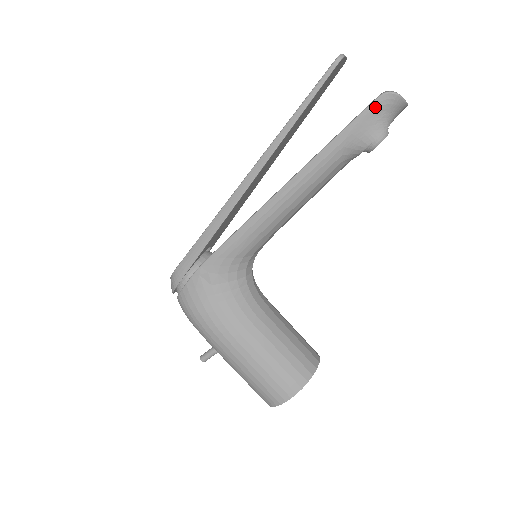
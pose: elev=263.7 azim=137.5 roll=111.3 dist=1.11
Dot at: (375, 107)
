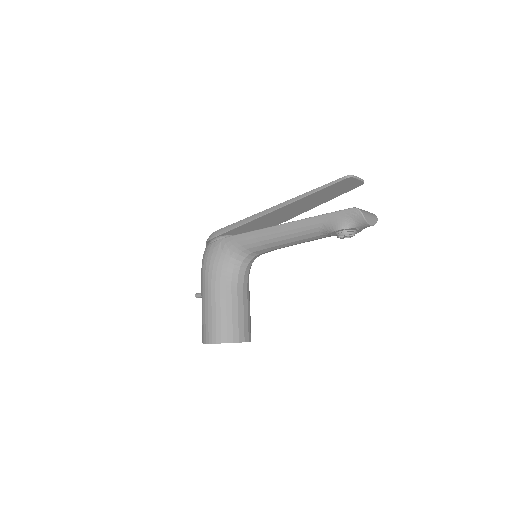
Dot at: (347, 212)
